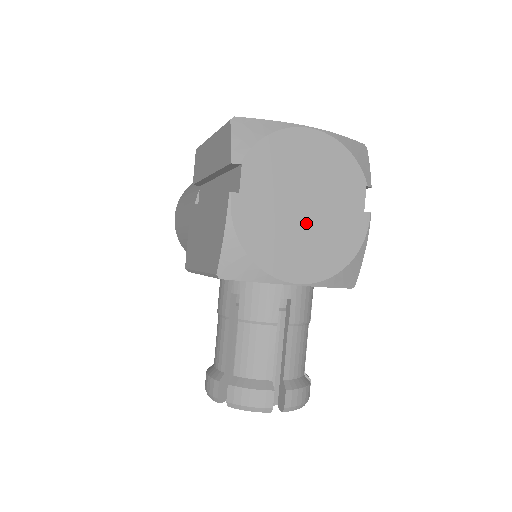
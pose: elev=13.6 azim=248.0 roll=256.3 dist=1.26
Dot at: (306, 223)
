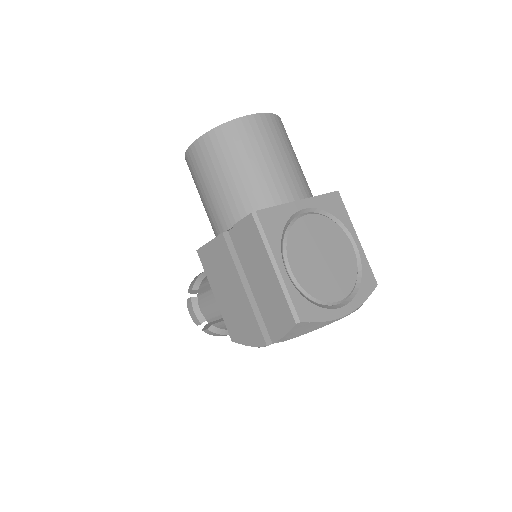
Dot at: occluded
